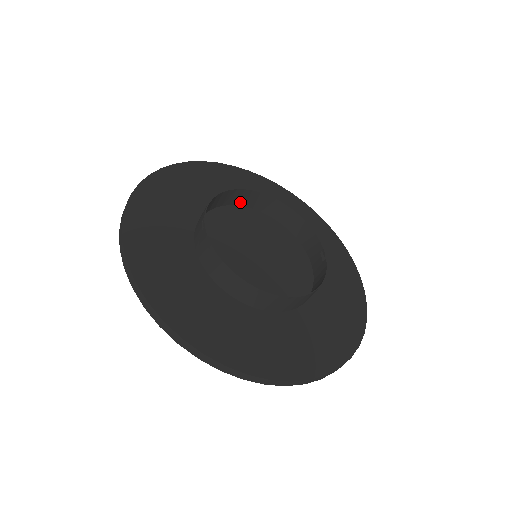
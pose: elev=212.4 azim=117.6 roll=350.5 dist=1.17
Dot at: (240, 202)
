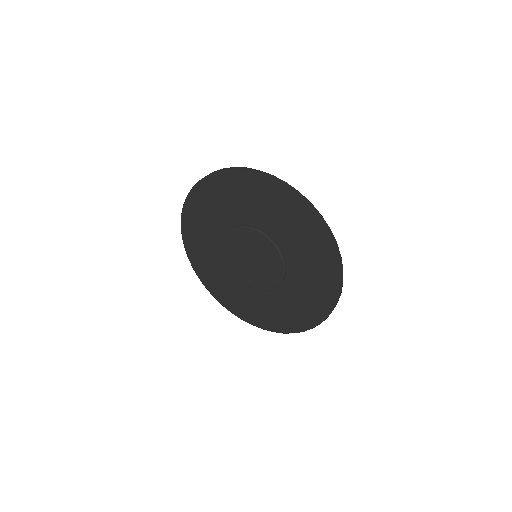
Dot at: occluded
